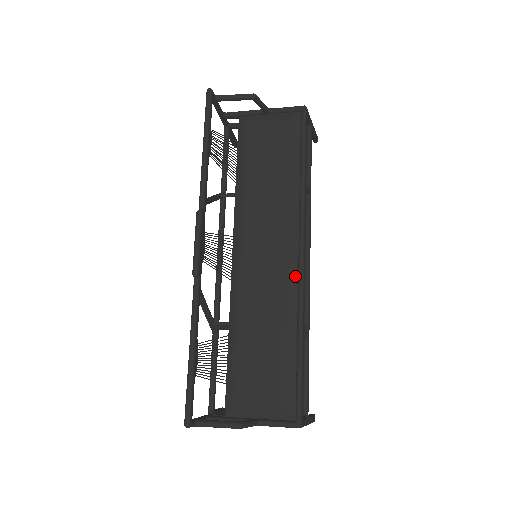
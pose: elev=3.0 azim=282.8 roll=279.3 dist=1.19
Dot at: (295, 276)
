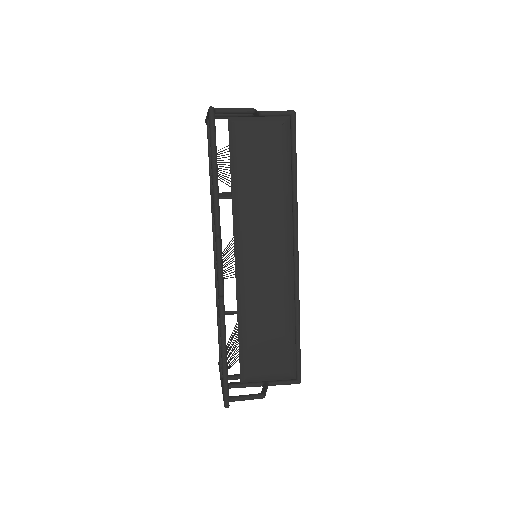
Dot at: (292, 273)
